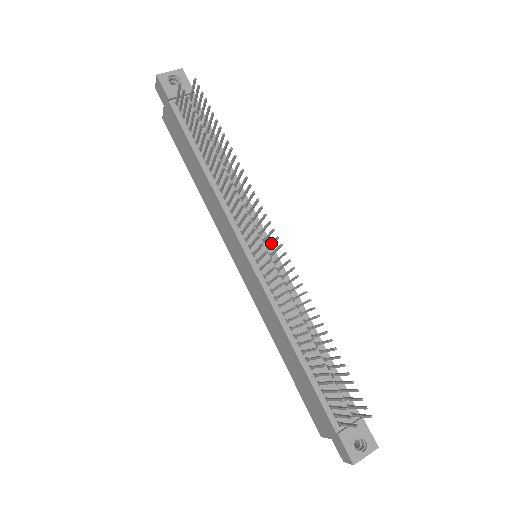
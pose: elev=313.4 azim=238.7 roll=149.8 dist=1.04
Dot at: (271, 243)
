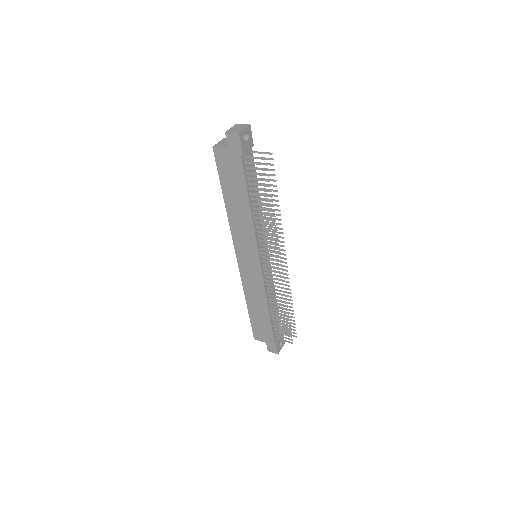
Dot at: (276, 257)
